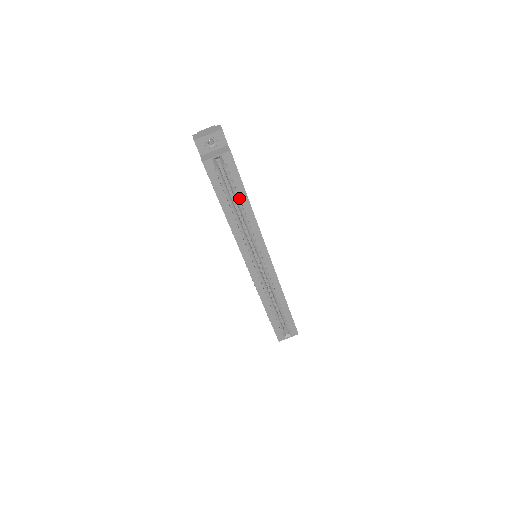
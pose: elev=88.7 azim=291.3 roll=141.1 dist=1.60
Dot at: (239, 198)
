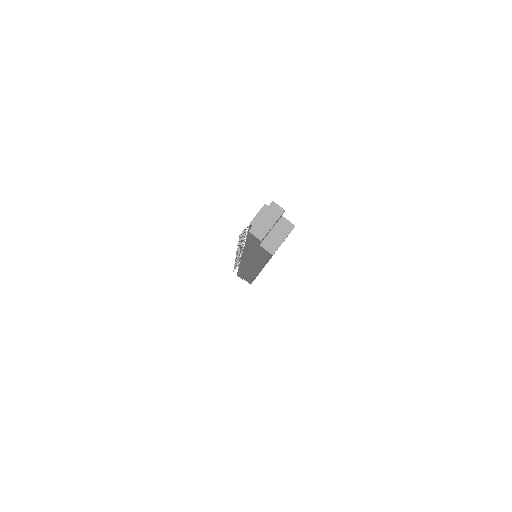
Dot at: occluded
